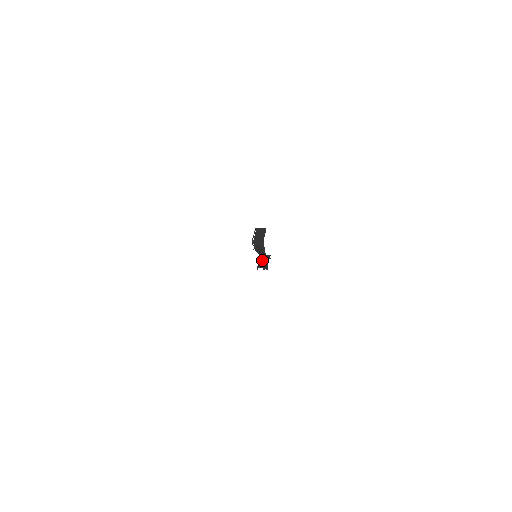
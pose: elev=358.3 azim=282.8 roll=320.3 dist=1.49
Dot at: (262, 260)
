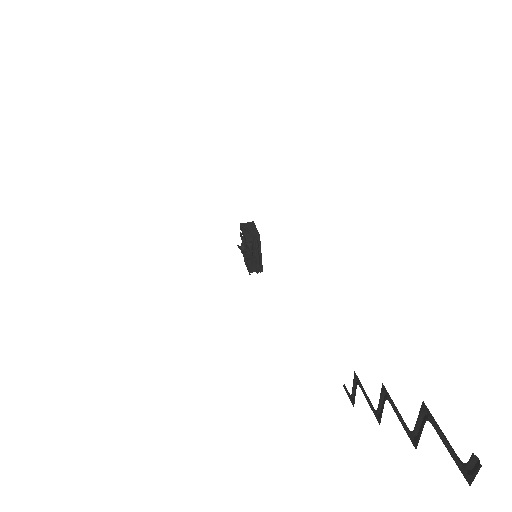
Dot at: (251, 262)
